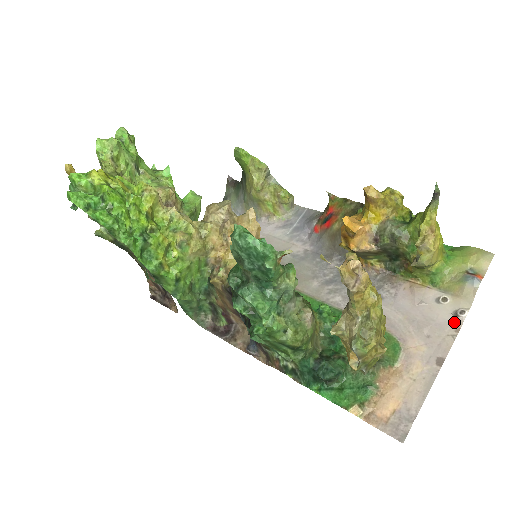
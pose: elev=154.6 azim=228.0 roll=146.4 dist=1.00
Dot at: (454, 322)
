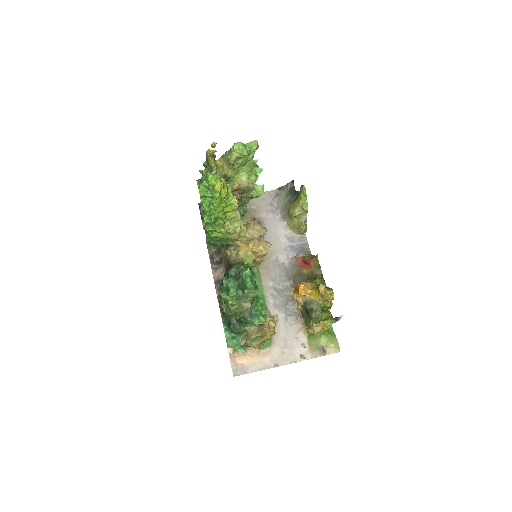
Dot at: (297, 358)
